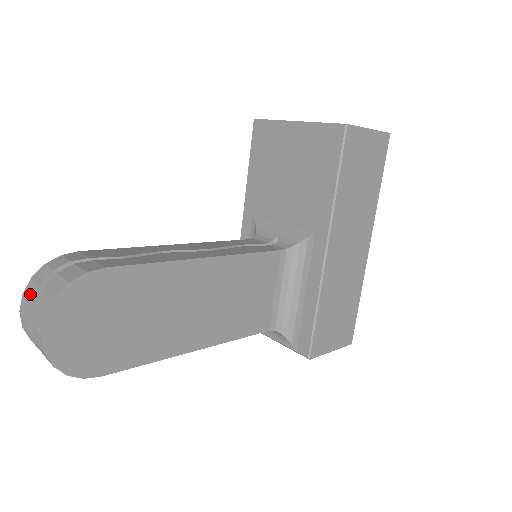
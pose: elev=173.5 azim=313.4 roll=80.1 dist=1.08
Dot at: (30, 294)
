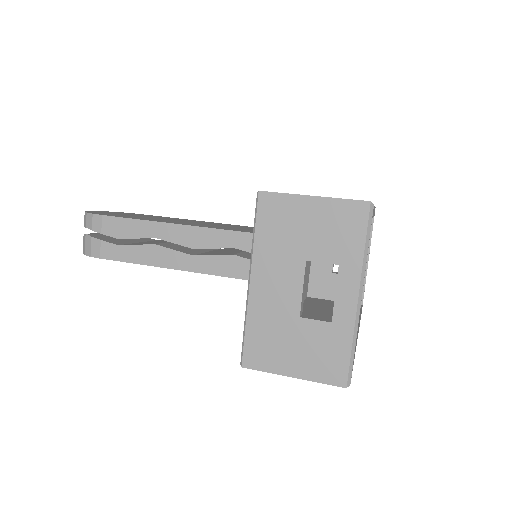
Dot at: occluded
